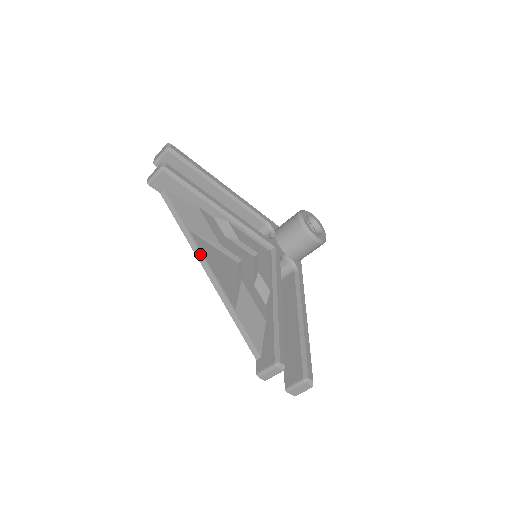
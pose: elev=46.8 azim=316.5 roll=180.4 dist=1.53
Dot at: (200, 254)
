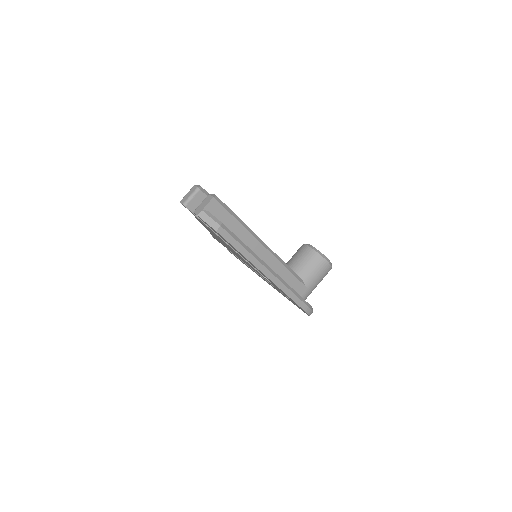
Dot at: occluded
